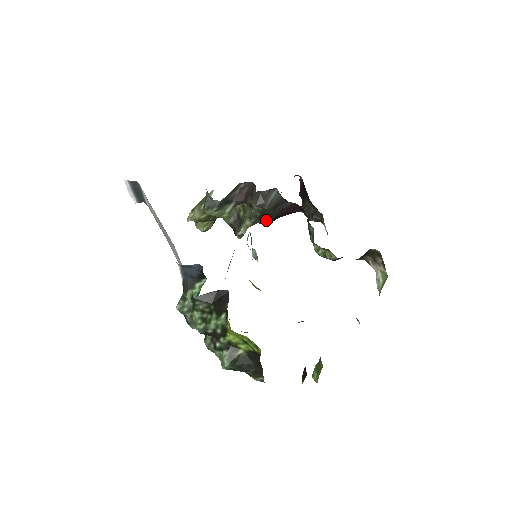
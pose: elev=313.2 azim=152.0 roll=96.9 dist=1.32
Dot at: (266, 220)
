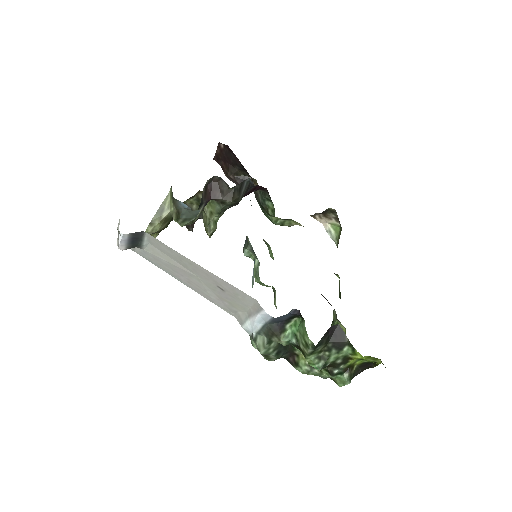
Dot at: (228, 208)
